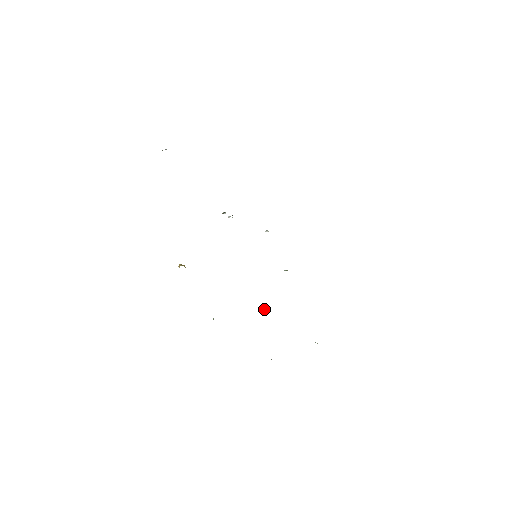
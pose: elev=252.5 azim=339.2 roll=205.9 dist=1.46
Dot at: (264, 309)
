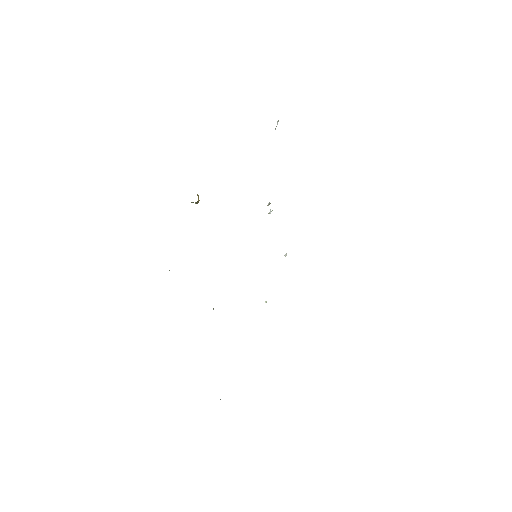
Dot at: occluded
